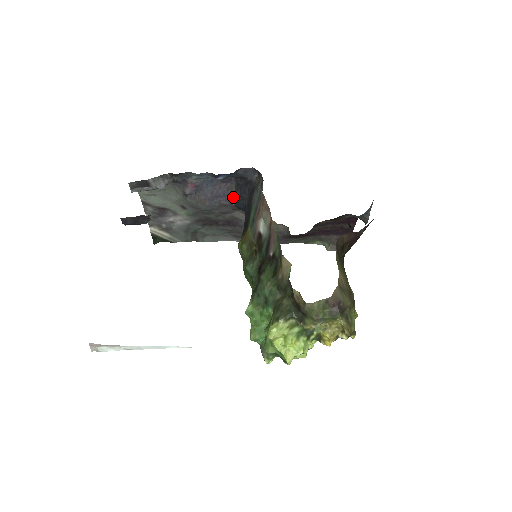
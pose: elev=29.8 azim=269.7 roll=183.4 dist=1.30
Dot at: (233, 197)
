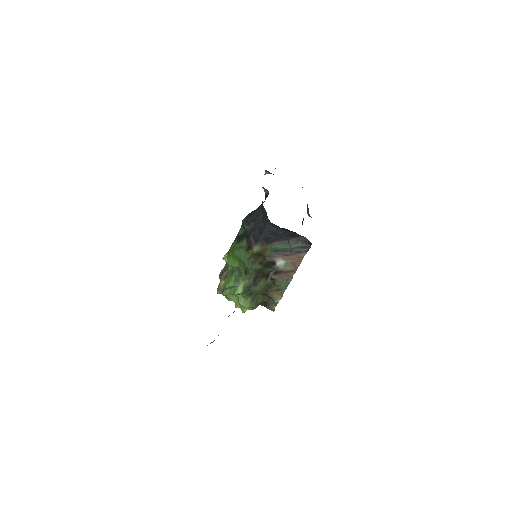
Dot at: occluded
